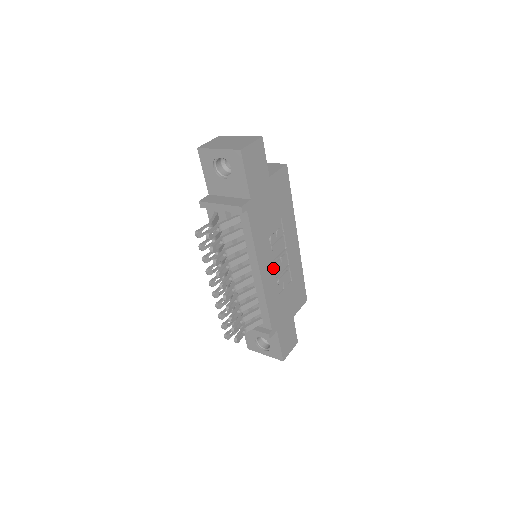
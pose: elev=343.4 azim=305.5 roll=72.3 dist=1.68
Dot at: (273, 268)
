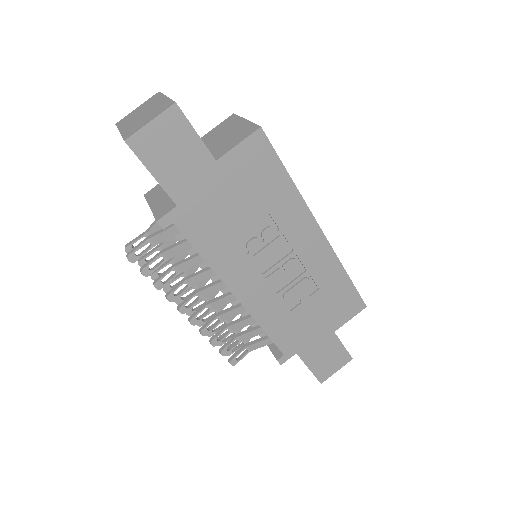
Dot at: (265, 283)
